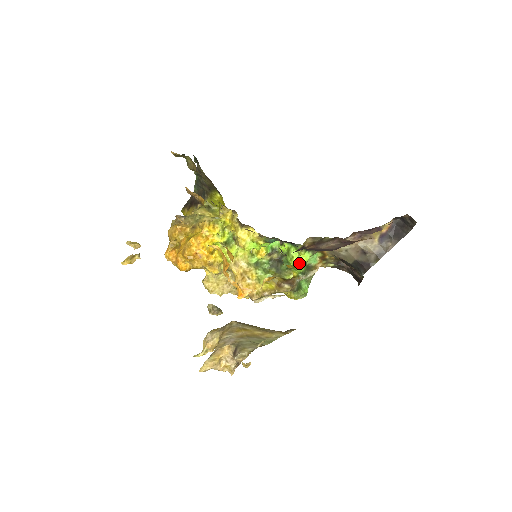
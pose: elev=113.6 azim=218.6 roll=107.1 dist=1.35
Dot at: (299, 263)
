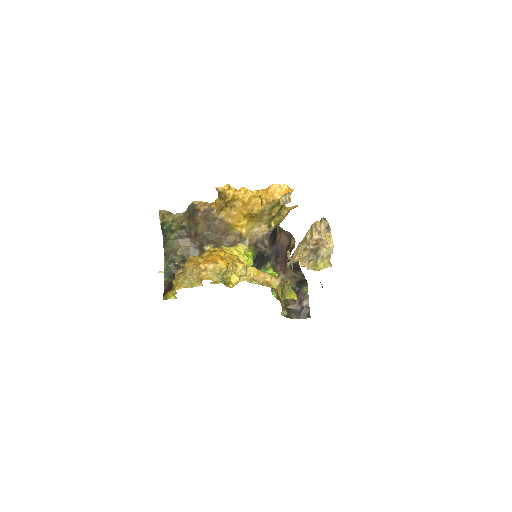
Dot at: occluded
